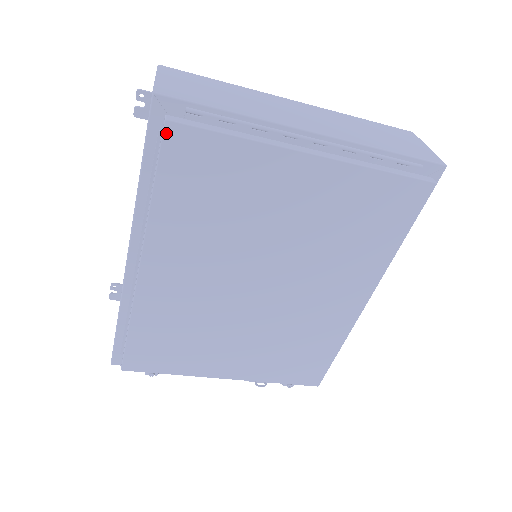
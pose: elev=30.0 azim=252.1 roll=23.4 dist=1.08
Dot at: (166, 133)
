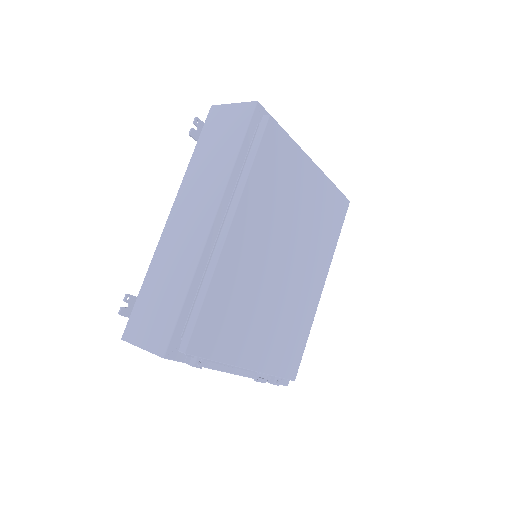
Dot at: (268, 123)
